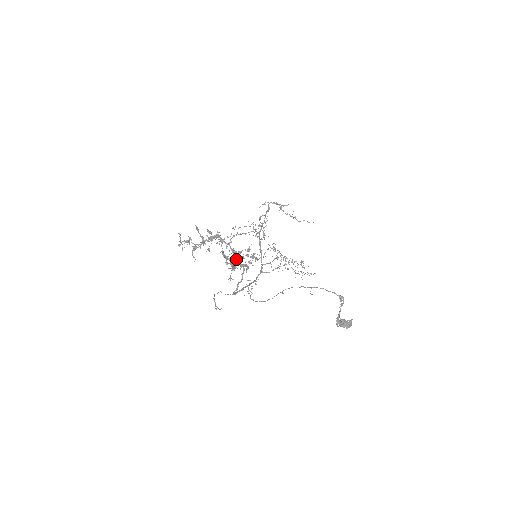
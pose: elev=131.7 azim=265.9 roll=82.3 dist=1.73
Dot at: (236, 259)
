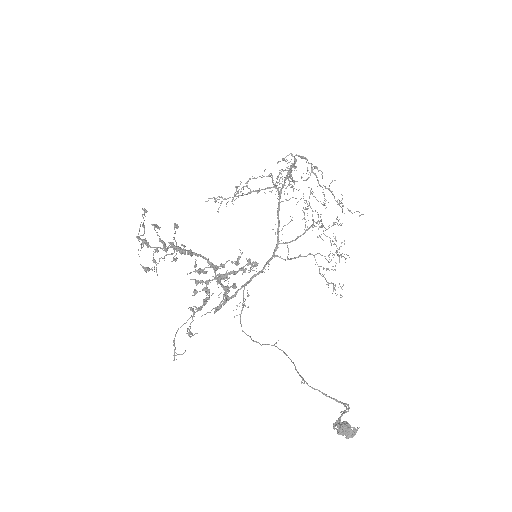
Dot at: (215, 276)
